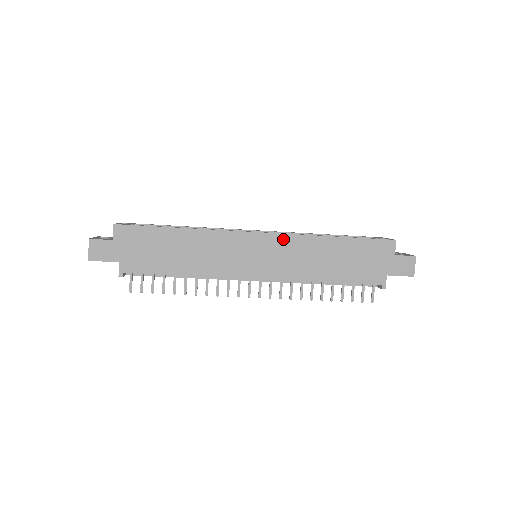
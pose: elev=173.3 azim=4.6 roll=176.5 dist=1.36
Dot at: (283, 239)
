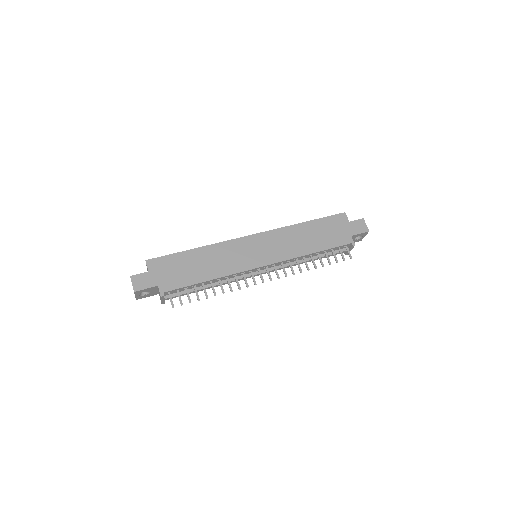
Dot at: (270, 234)
